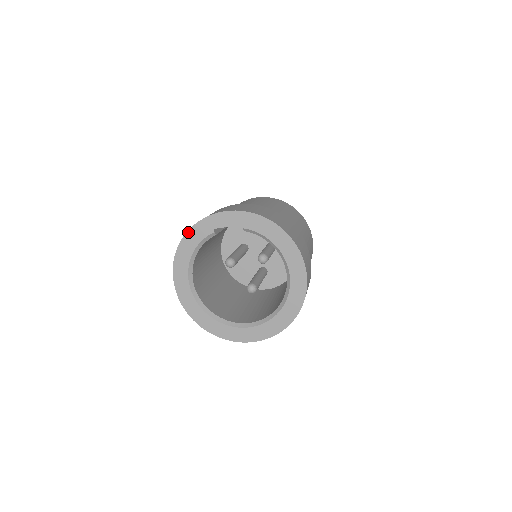
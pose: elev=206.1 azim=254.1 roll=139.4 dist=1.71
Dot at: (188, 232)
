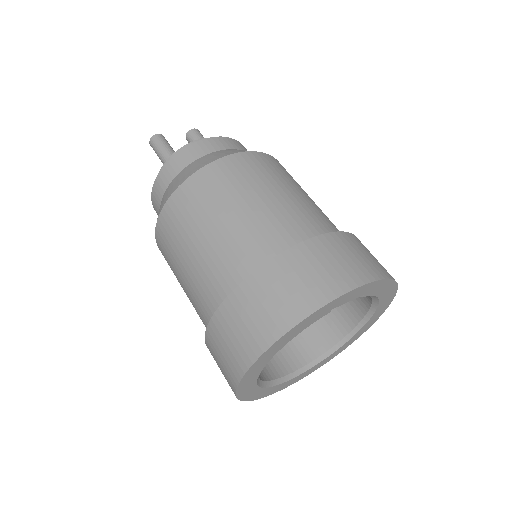
Dot at: (298, 325)
